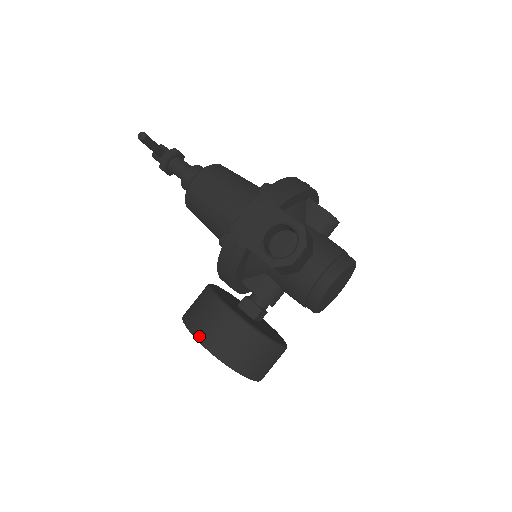
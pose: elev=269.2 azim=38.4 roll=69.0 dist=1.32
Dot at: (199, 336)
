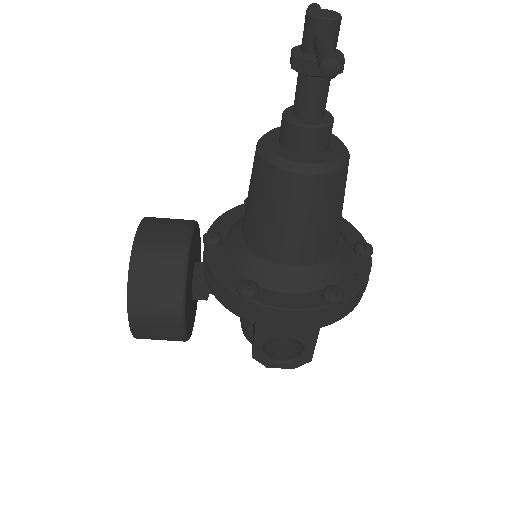
Dot at: (133, 317)
